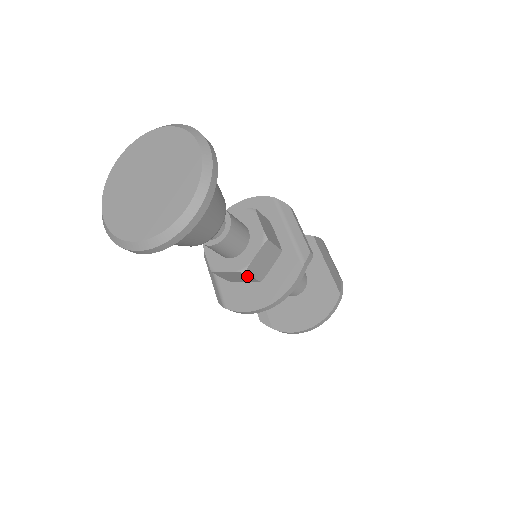
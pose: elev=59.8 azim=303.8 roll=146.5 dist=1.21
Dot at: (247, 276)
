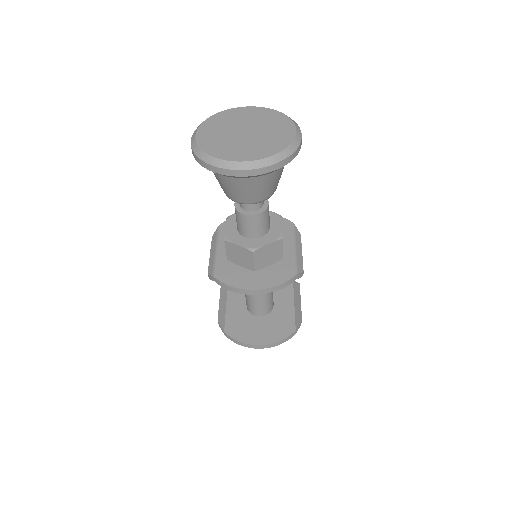
Dot at: (250, 258)
